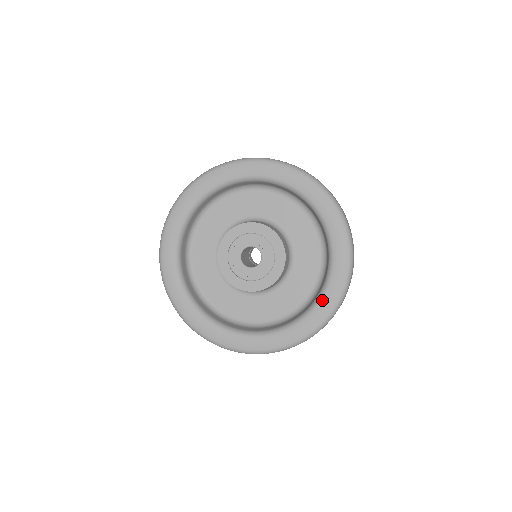
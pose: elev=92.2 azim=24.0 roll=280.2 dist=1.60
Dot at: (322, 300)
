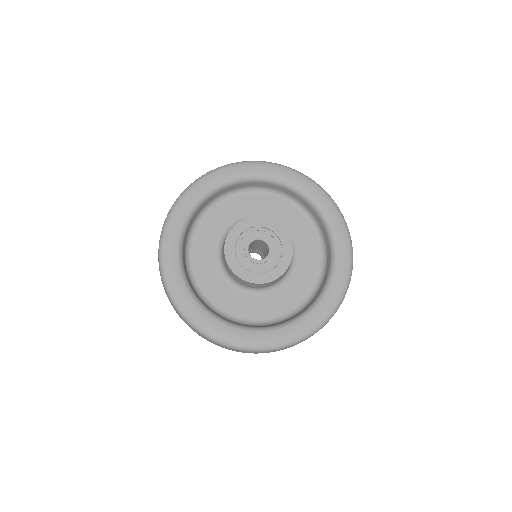
Dot at: (327, 293)
